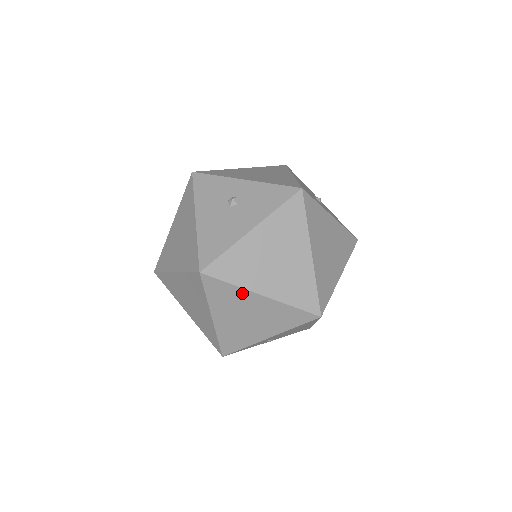
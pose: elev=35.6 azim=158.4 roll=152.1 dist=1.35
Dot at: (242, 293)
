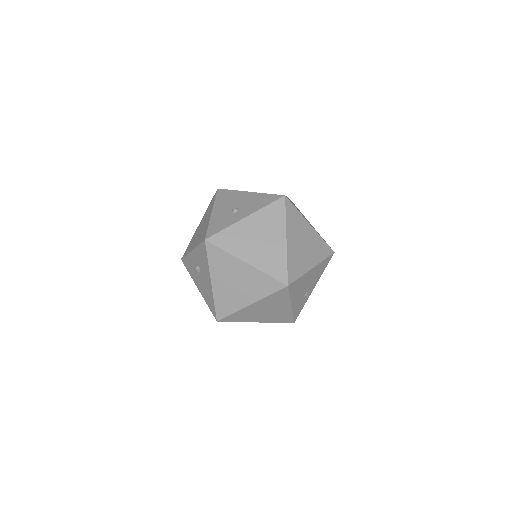
Dot at: (244, 311)
